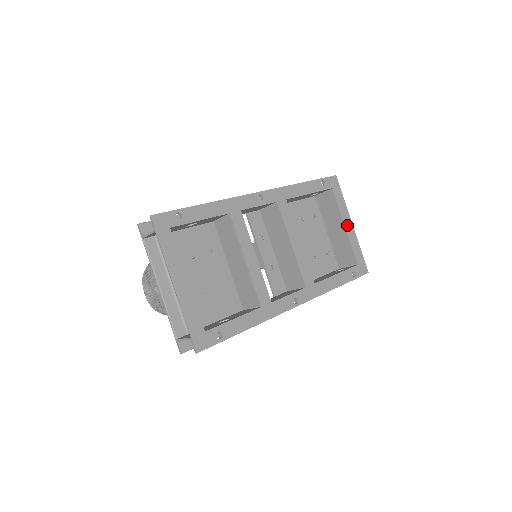
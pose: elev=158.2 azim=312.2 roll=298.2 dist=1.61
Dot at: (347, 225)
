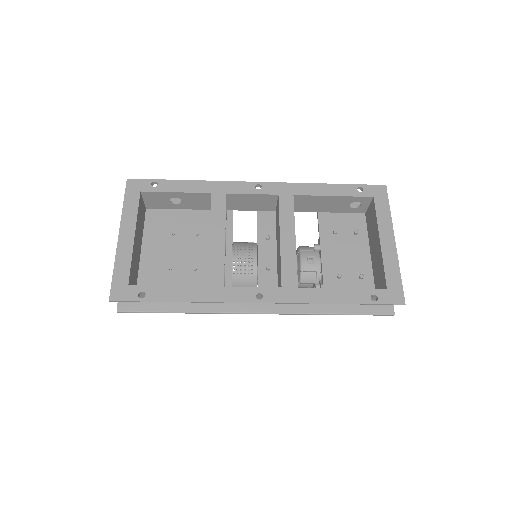
Dot at: (384, 240)
